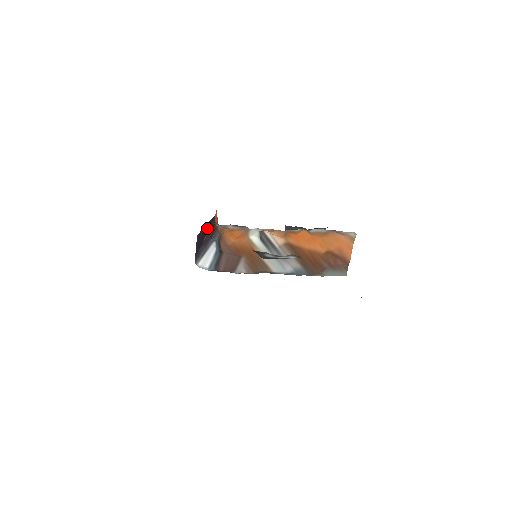
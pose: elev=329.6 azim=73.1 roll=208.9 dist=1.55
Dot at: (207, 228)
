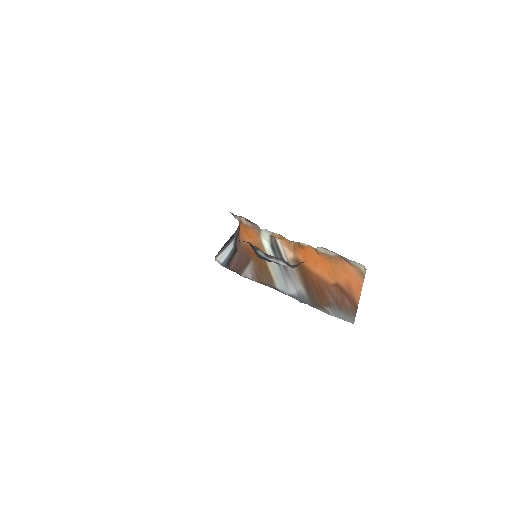
Dot at: occluded
